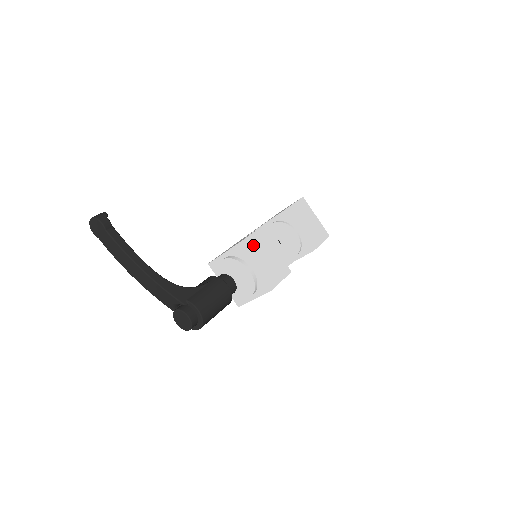
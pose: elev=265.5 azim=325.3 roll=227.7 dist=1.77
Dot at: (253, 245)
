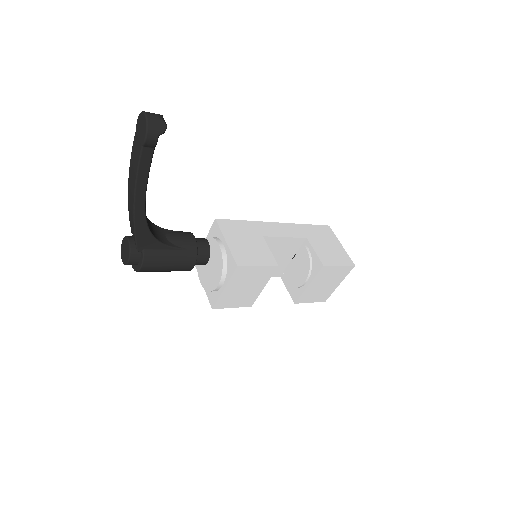
Dot at: (250, 274)
